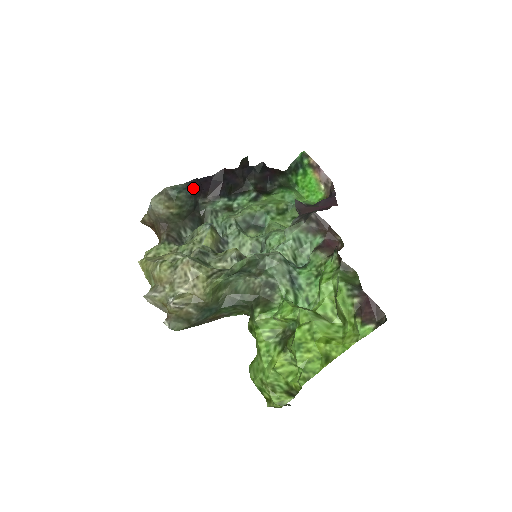
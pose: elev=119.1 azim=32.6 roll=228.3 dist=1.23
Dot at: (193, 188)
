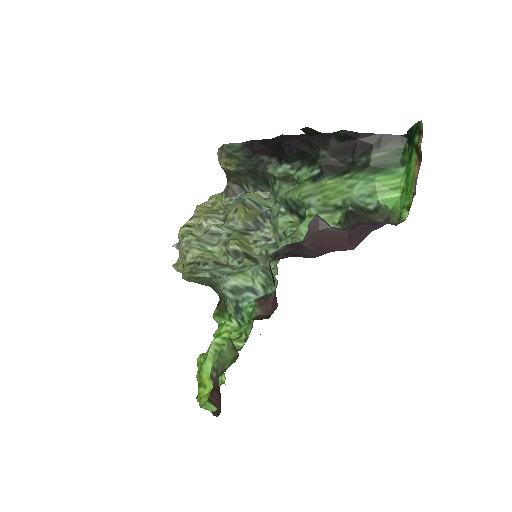
Dot at: (251, 149)
